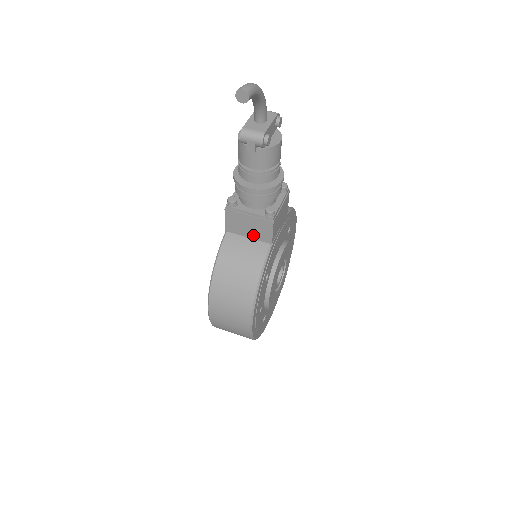
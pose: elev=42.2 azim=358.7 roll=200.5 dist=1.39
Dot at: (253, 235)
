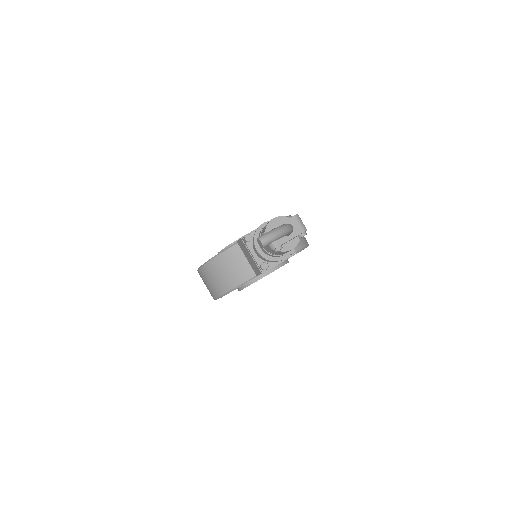
Dot at: (250, 262)
